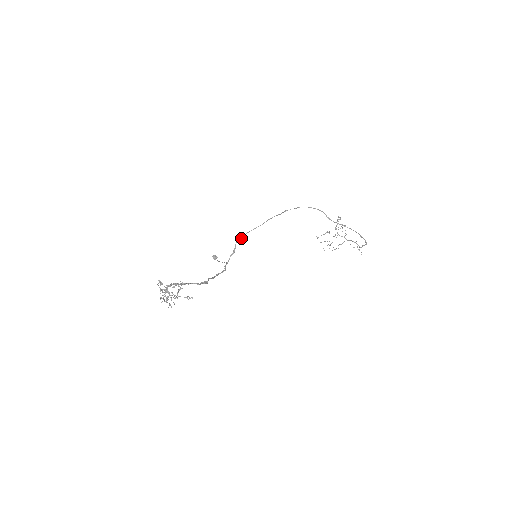
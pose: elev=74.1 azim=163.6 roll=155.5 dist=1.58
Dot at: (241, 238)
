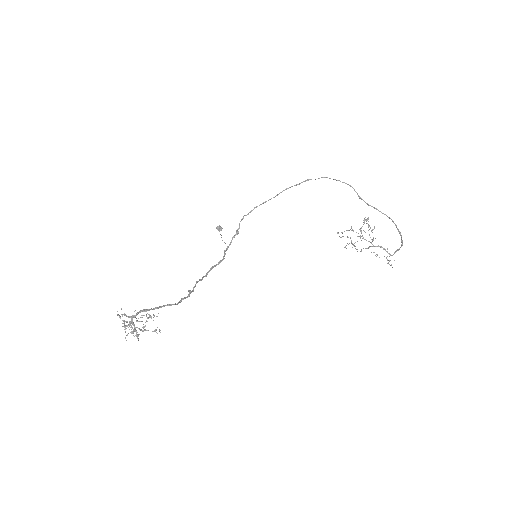
Dot at: (247, 214)
